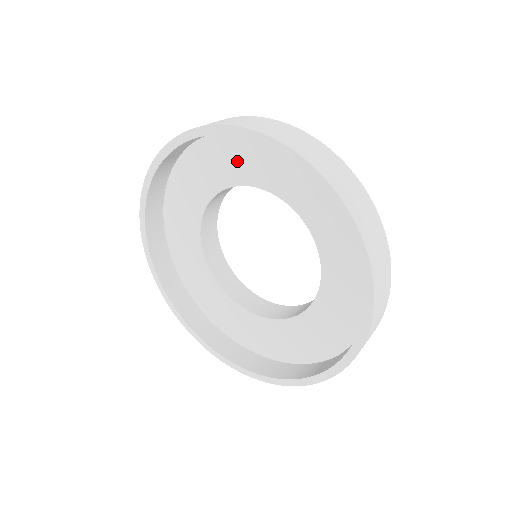
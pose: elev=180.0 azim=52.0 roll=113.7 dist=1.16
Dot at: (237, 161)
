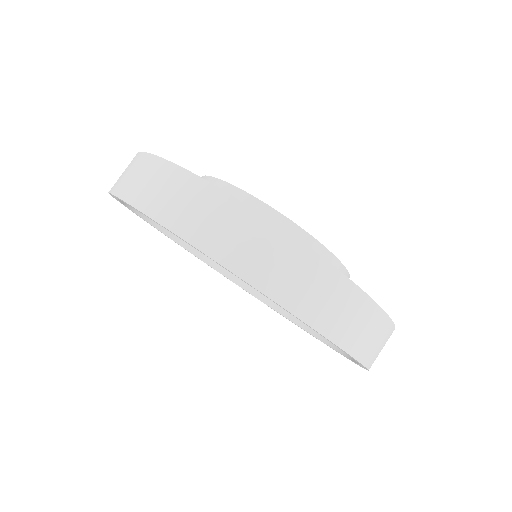
Dot at: occluded
